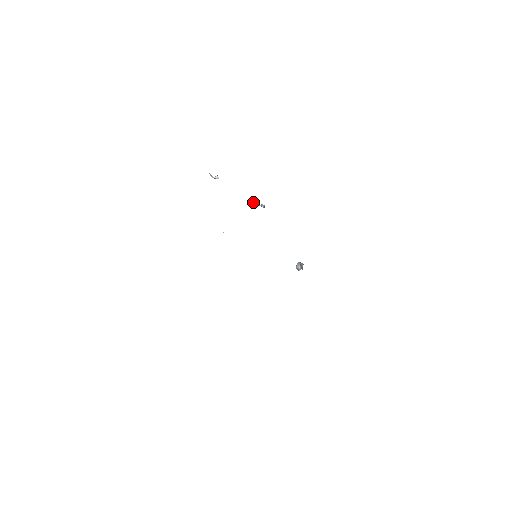
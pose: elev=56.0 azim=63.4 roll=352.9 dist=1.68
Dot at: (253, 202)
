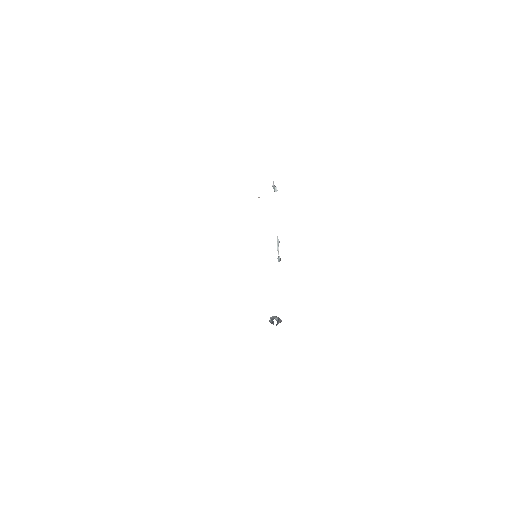
Dot at: (278, 244)
